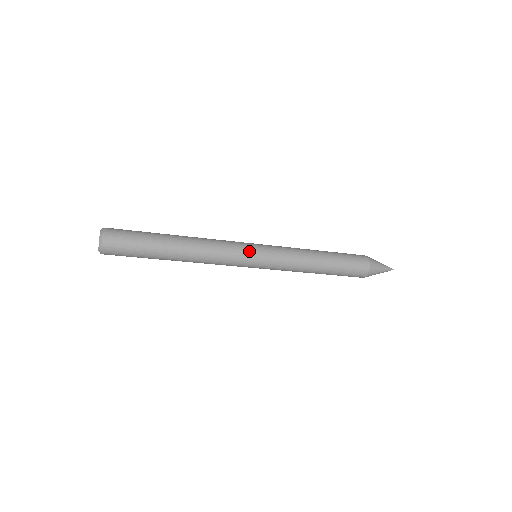
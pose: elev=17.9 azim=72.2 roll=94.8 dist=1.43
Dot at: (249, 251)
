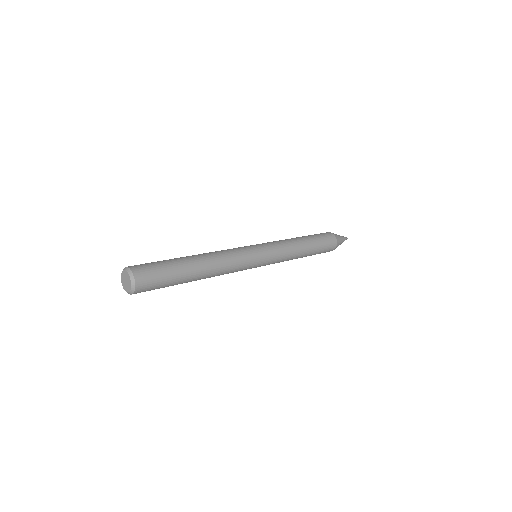
Dot at: (255, 264)
